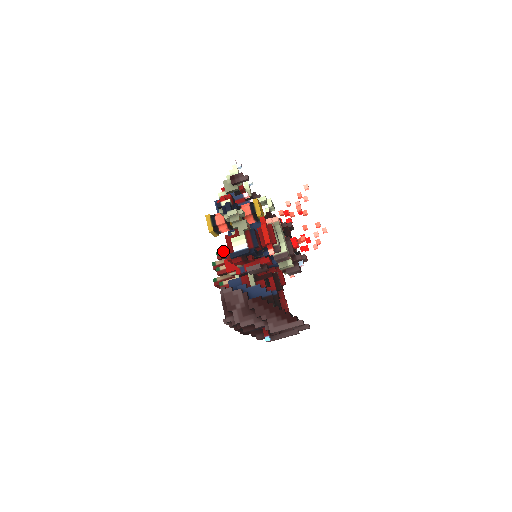
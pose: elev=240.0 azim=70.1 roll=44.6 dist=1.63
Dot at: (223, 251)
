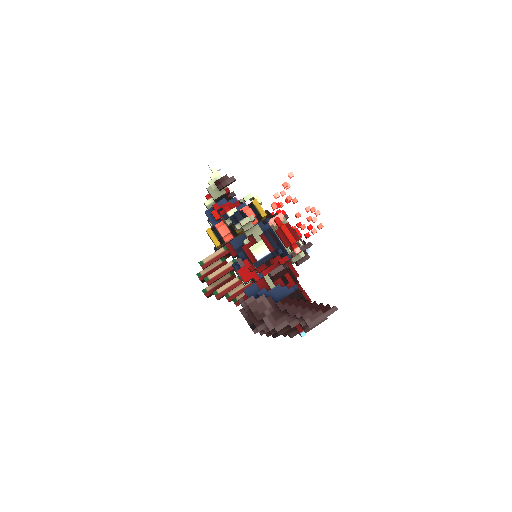
Dot at: (206, 259)
